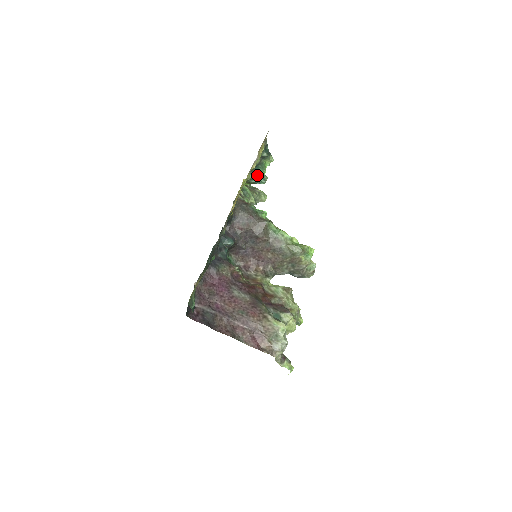
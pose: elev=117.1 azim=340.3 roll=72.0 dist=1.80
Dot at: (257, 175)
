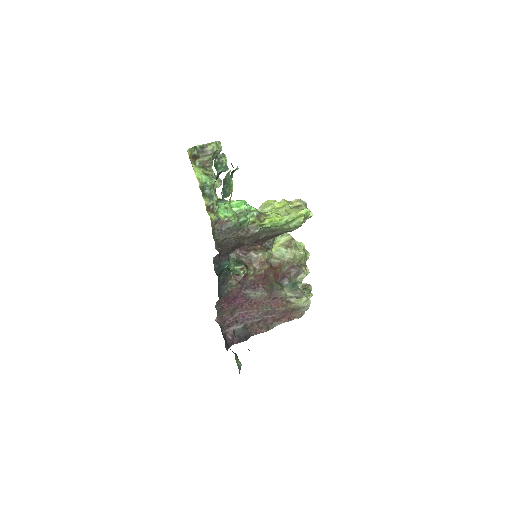
Dot at: (226, 197)
